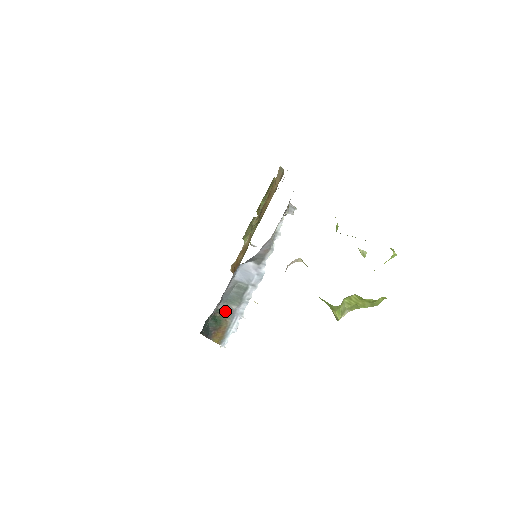
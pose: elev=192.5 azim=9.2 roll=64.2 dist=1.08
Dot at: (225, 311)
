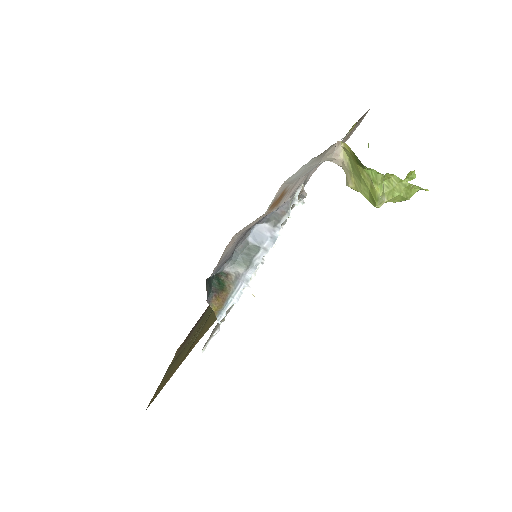
Dot at: (230, 276)
